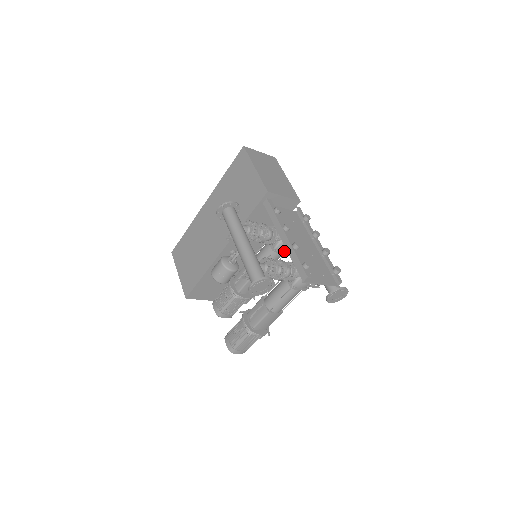
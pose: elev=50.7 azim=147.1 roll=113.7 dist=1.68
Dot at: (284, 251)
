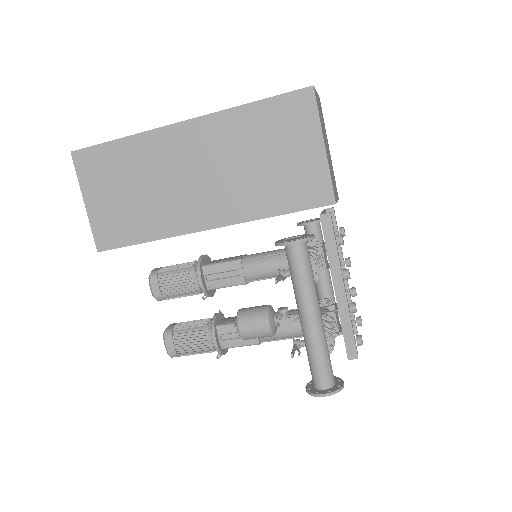
Dot at: occluded
